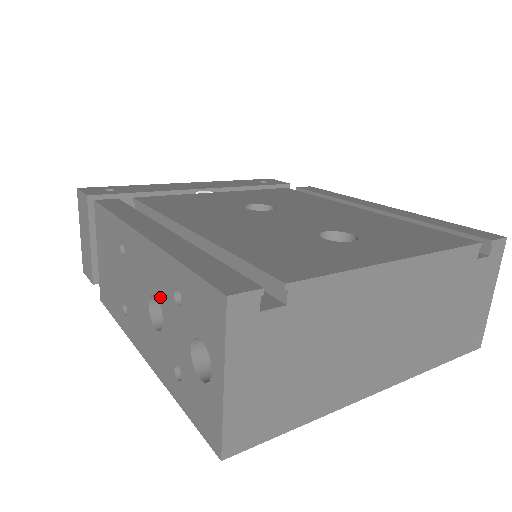
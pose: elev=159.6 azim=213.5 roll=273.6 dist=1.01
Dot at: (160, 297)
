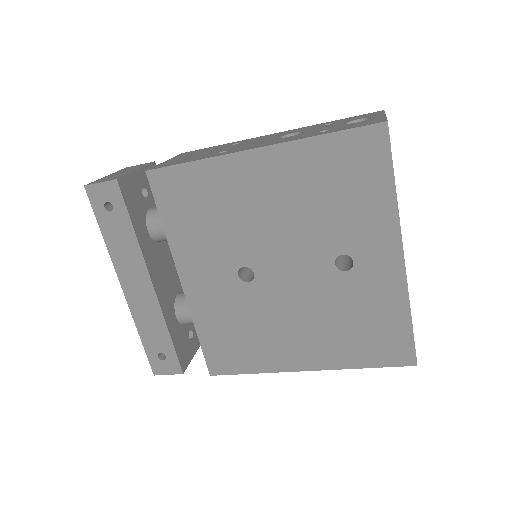
Dot at: (302, 131)
